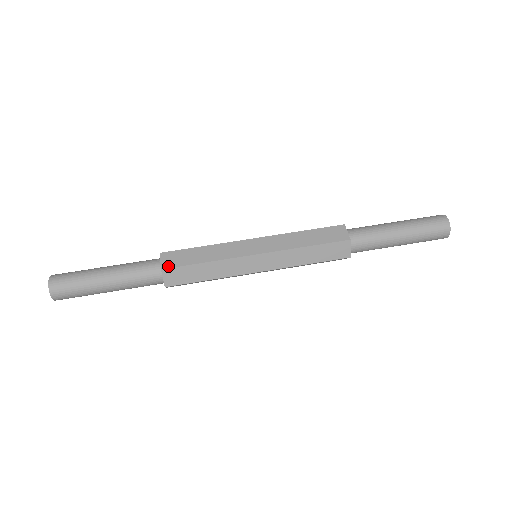
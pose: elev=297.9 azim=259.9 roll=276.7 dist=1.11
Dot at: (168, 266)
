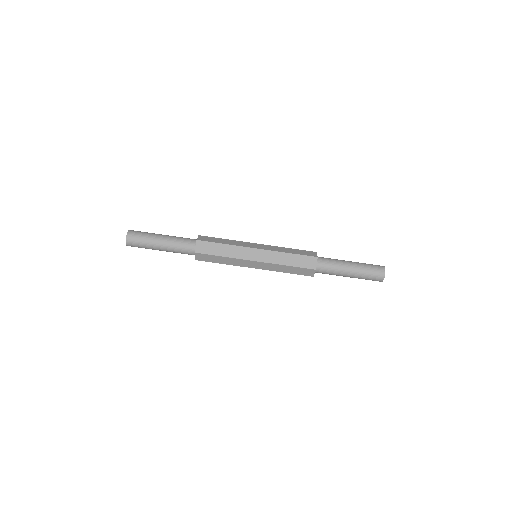
Dot at: (199, 252)
